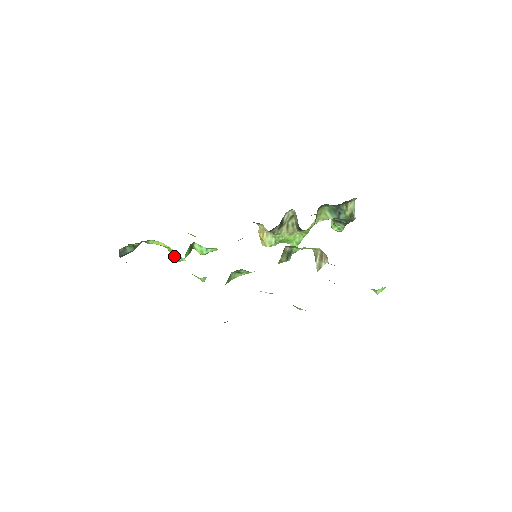
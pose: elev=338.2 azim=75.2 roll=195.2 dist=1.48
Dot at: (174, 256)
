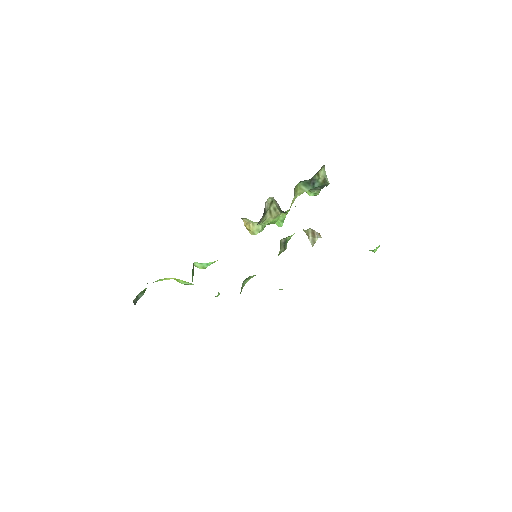
Dot at: (182, 283)
